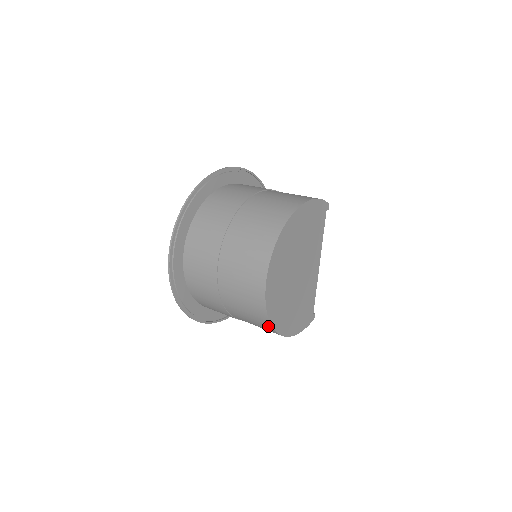
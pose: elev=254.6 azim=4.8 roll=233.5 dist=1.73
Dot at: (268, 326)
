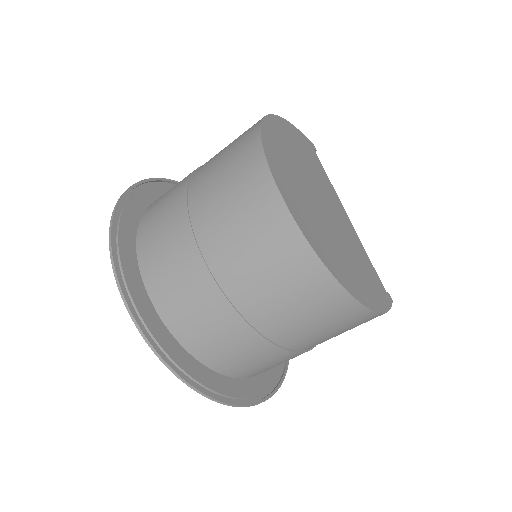
Dot at: (323, 280)
